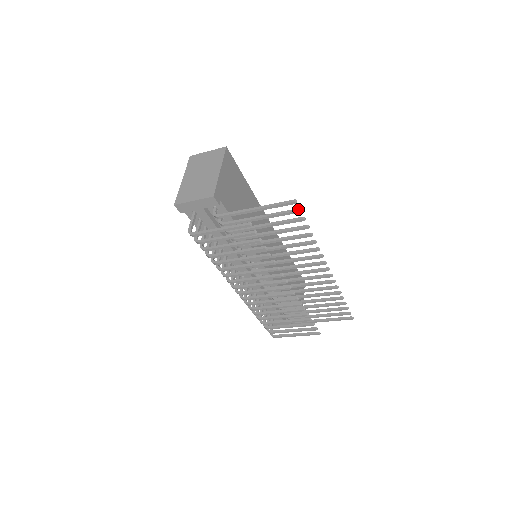
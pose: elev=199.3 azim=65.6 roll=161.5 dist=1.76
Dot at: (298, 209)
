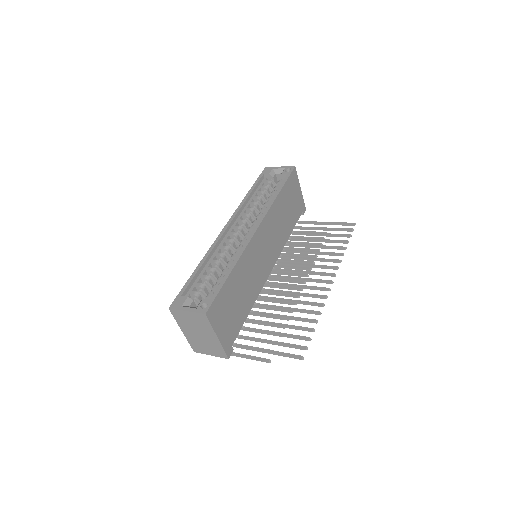
Dot at: occluded
